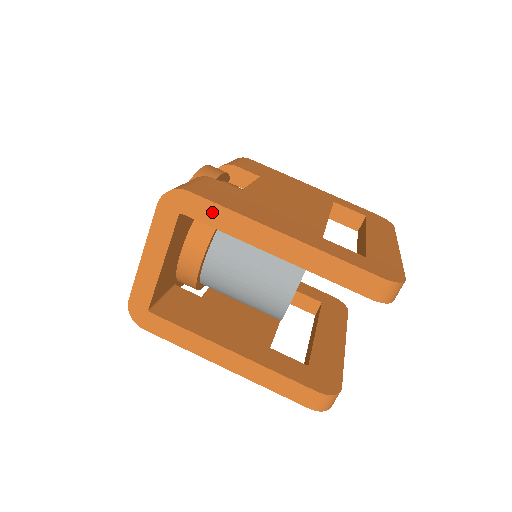
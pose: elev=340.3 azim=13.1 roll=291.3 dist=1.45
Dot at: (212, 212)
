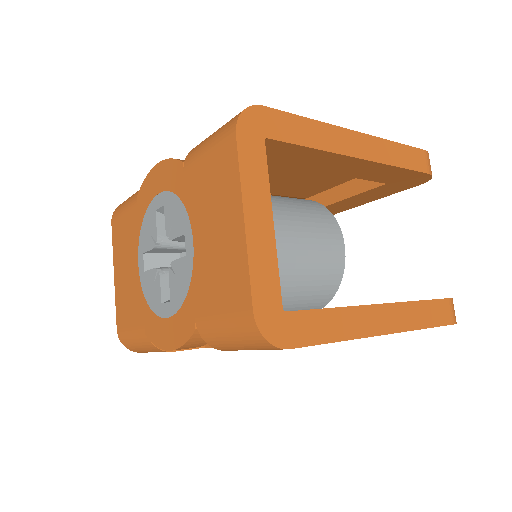
Dot at: (295, 126)
